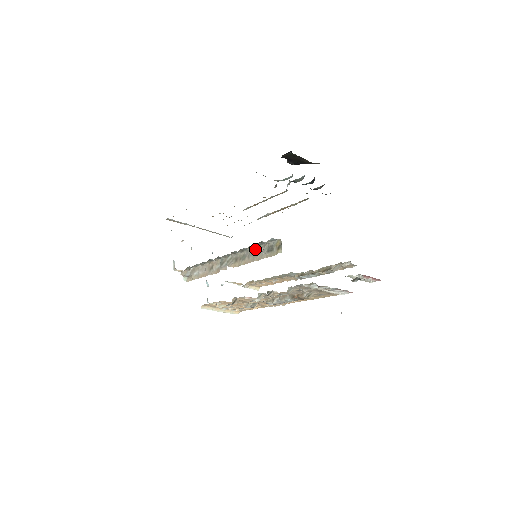
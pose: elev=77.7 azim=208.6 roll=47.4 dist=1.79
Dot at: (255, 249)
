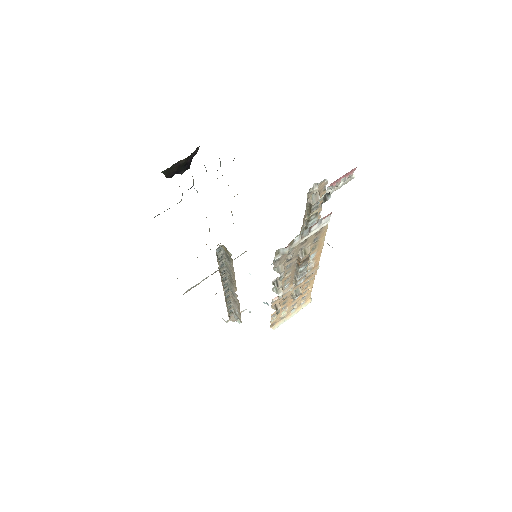
Dot at: (226, 265)
